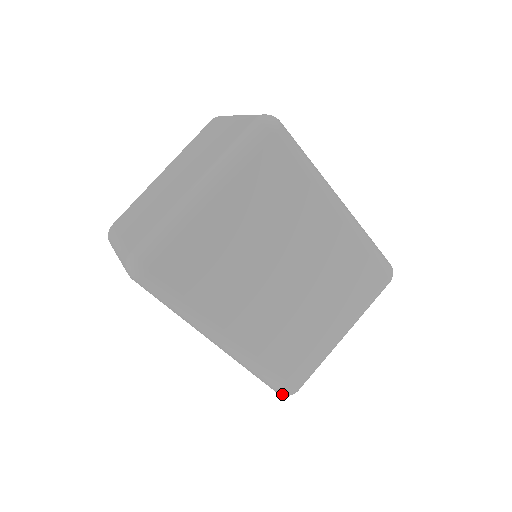
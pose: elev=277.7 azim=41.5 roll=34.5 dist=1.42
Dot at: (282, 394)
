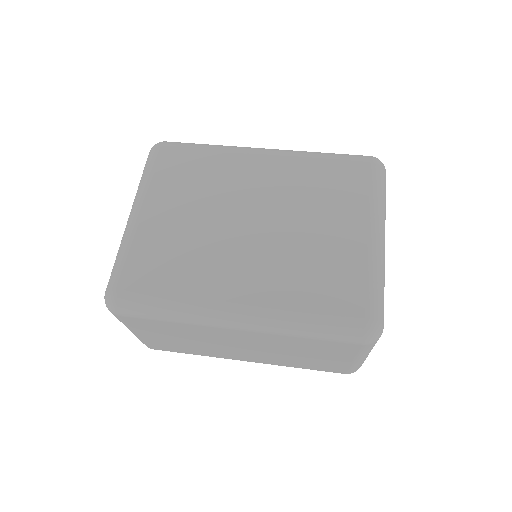
Dot at: (363, 338)
